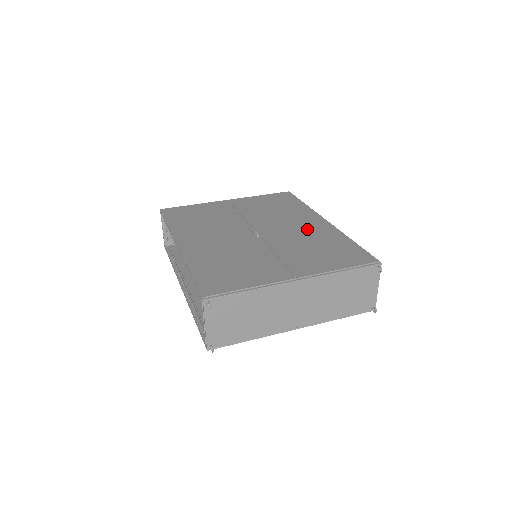
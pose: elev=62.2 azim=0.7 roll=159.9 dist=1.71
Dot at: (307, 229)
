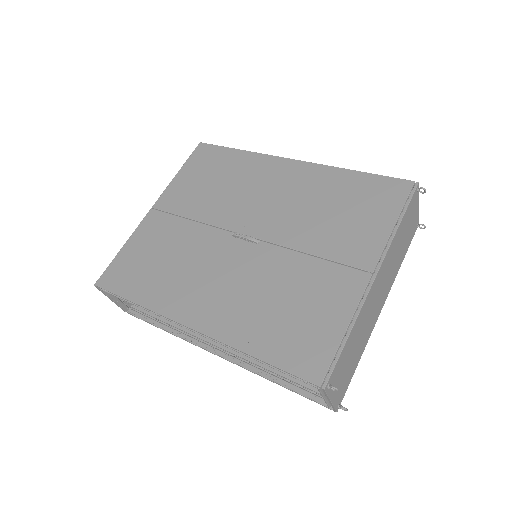
Dot at: (292, 189)
